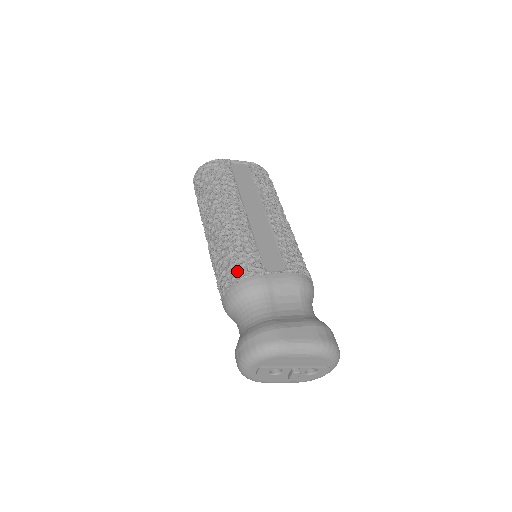
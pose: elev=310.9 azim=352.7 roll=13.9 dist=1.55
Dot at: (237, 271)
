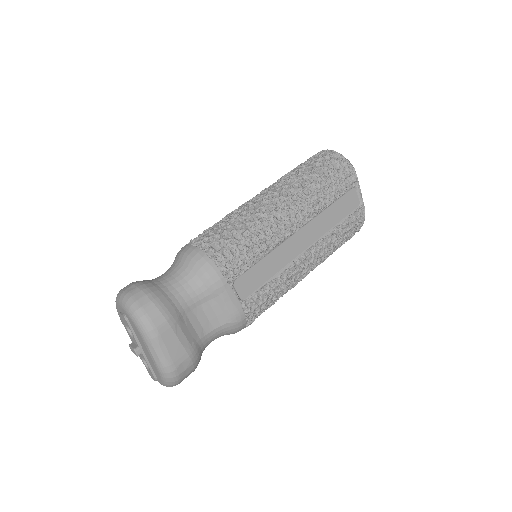
Dot at: (222, 252)
